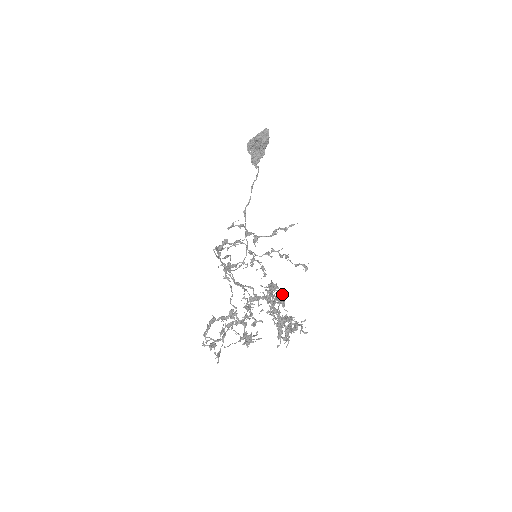
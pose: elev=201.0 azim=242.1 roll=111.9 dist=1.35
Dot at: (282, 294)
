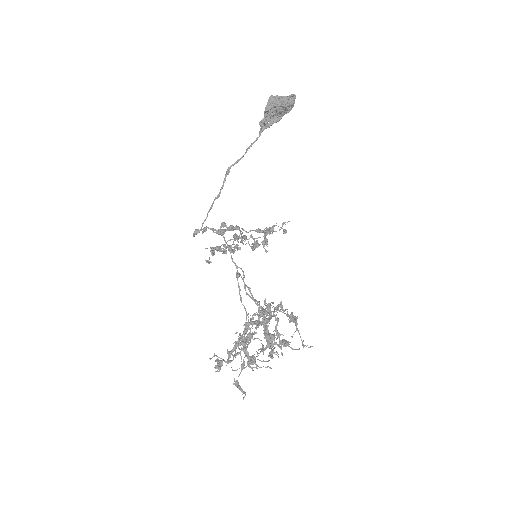
Dot at: (264, 300)
